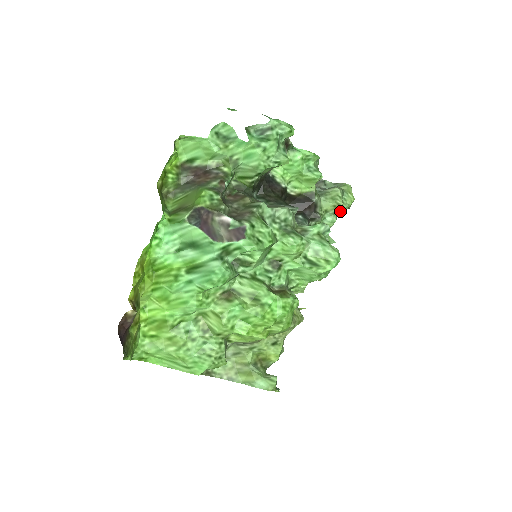
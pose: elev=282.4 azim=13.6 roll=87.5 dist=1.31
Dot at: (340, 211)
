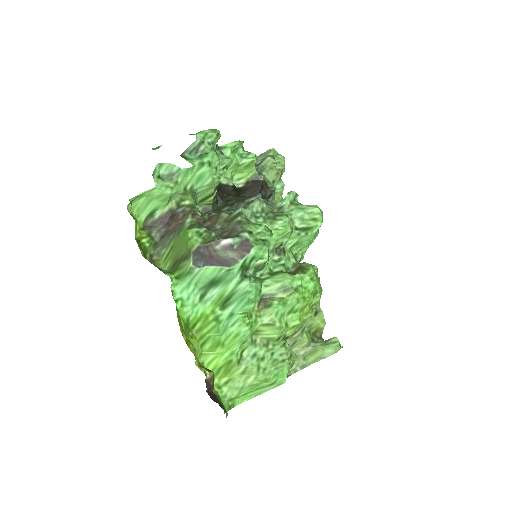
Dot at: (281, 174)
